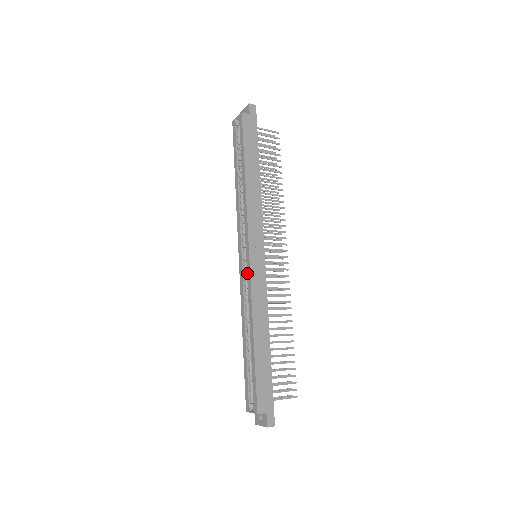
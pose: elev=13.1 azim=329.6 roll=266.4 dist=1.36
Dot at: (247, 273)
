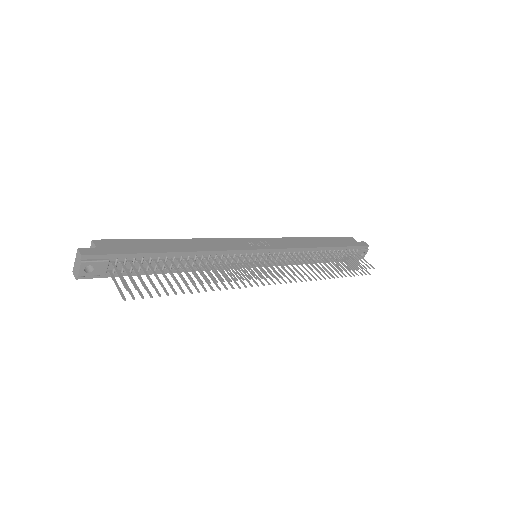
Dot at: occluded
